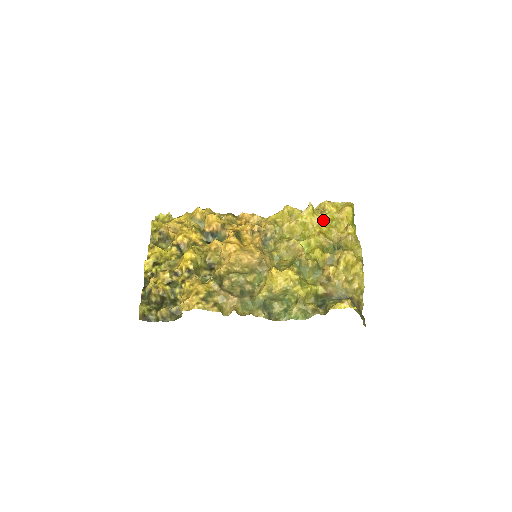
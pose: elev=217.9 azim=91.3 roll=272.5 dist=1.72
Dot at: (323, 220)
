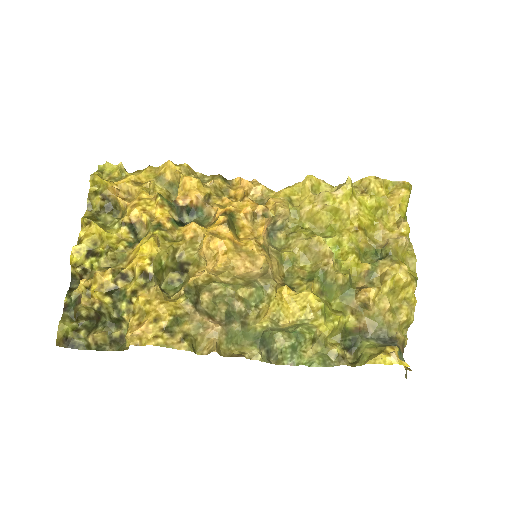
Dot at: (364, 207)
